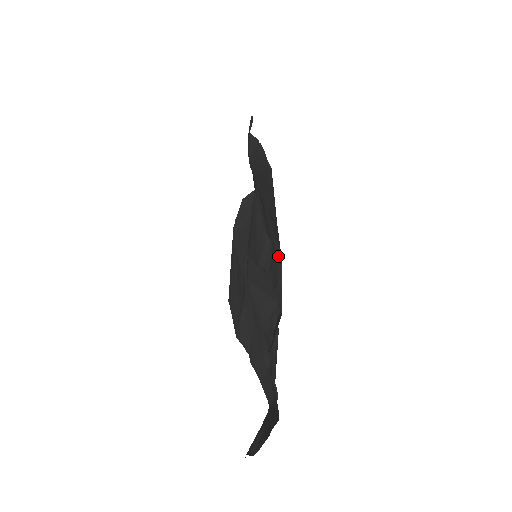
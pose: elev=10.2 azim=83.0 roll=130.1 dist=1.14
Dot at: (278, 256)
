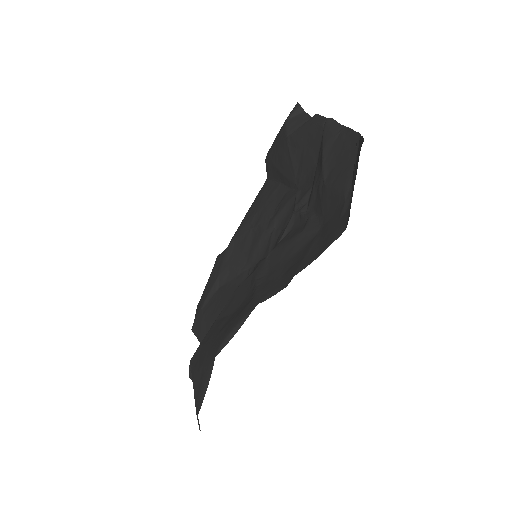
Dot at: (288, 193)
